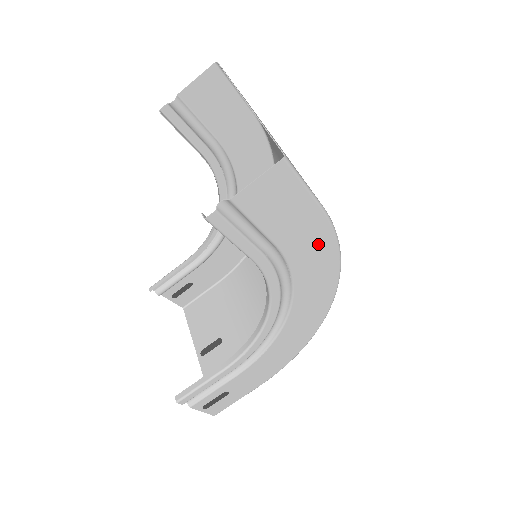
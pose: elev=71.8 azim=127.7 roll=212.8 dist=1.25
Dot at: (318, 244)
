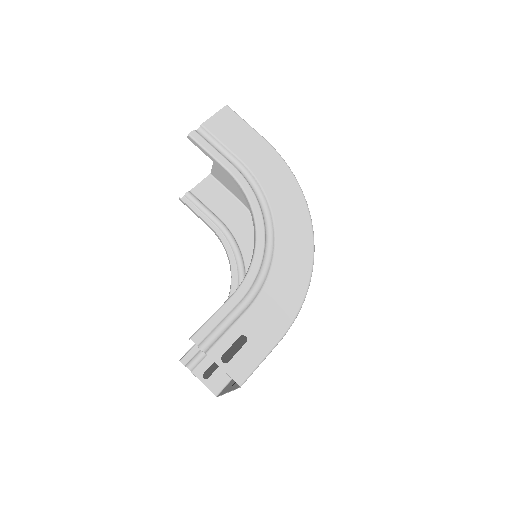
Dot at: (272, 164)
